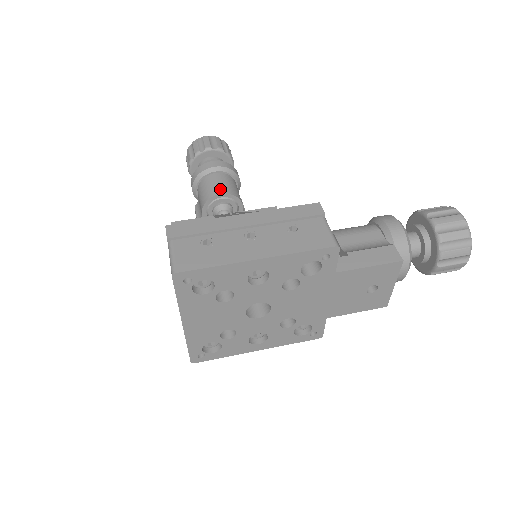
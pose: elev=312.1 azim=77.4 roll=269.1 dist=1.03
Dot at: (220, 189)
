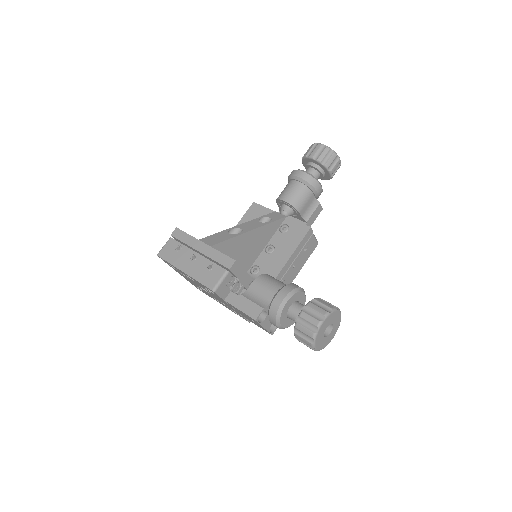
Dot at: (286, 196)
